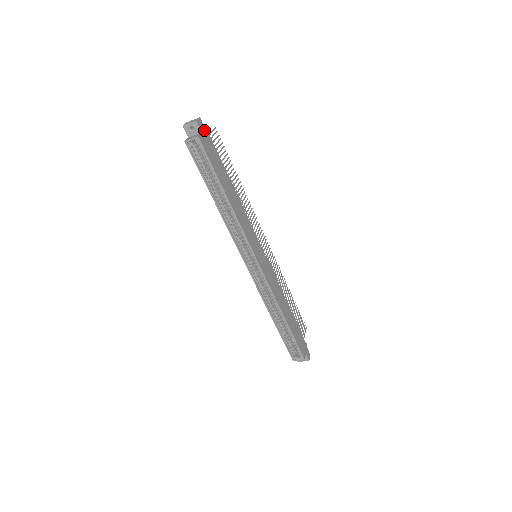
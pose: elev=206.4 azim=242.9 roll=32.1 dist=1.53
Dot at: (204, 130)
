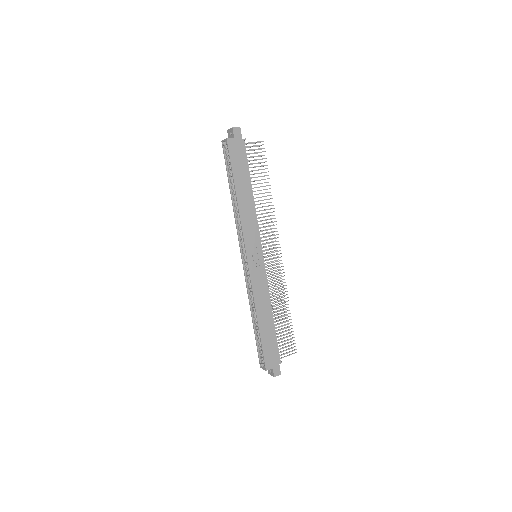
Dot at: (239, 137)
